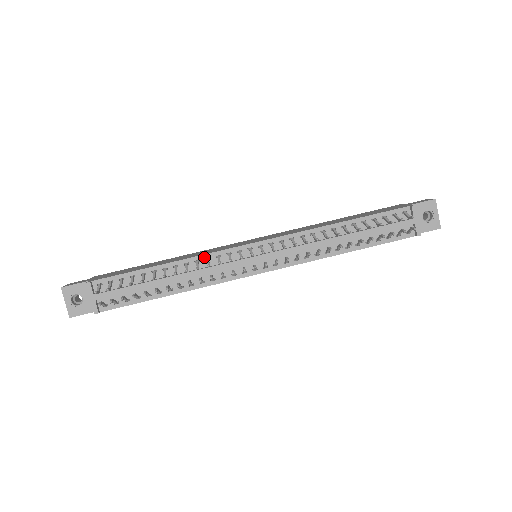
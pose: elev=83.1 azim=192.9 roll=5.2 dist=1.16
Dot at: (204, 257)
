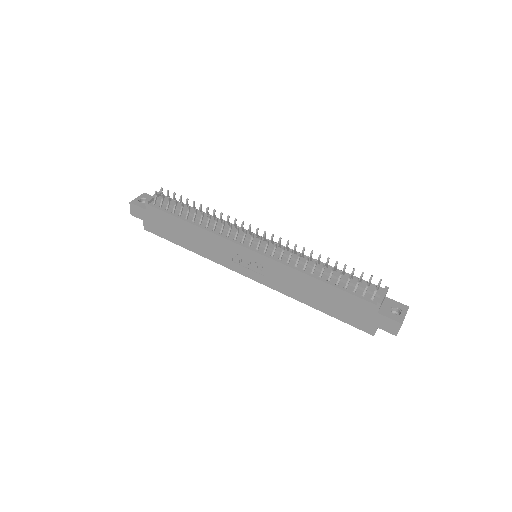
Dot at: (229, 224)
